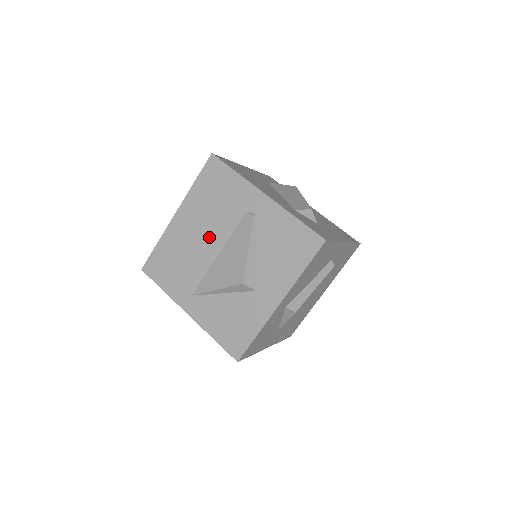
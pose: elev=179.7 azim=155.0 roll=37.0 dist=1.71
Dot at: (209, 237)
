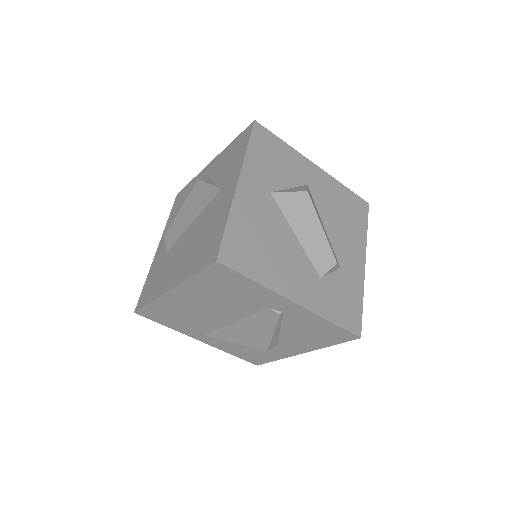
Dot at: (220, 312)
